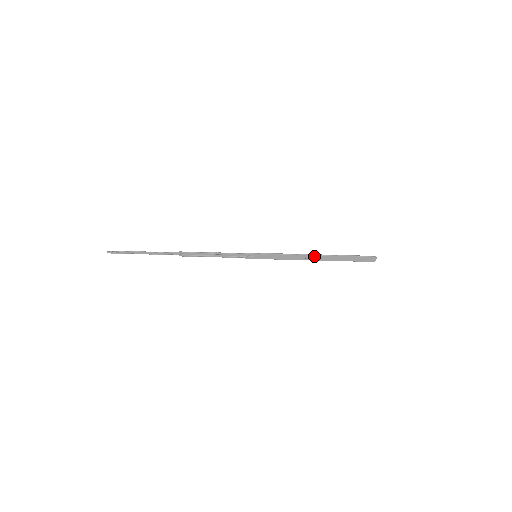
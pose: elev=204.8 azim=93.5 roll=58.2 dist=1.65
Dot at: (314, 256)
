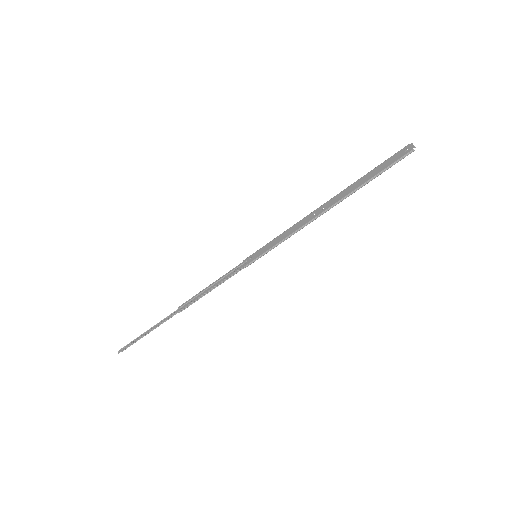
Dot at: (324, 205)
